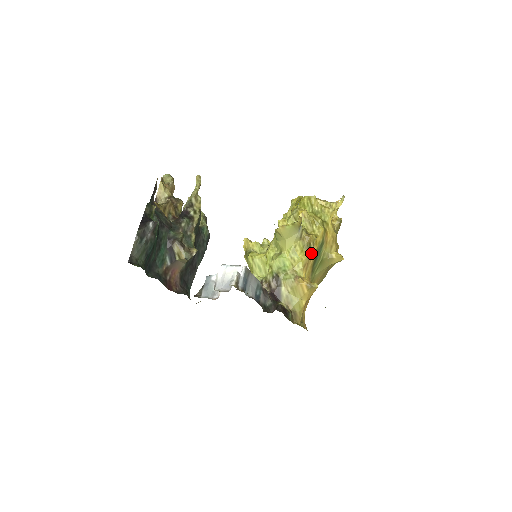
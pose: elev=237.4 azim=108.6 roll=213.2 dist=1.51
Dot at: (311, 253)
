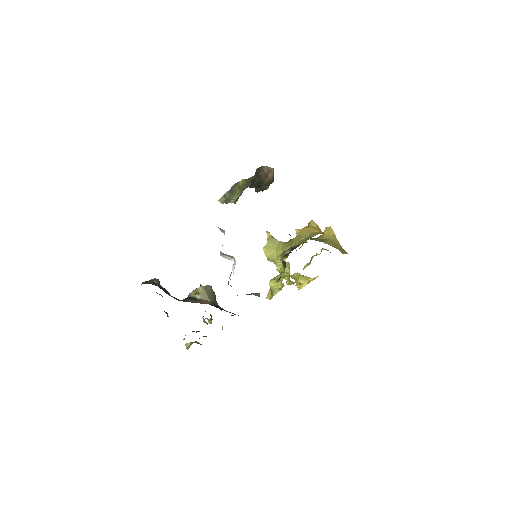
Dot at: occluded
